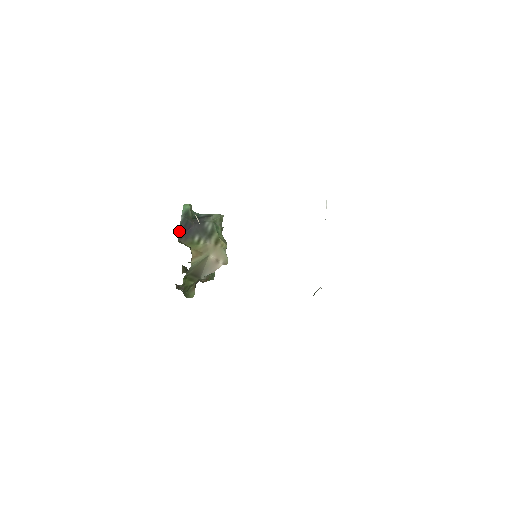
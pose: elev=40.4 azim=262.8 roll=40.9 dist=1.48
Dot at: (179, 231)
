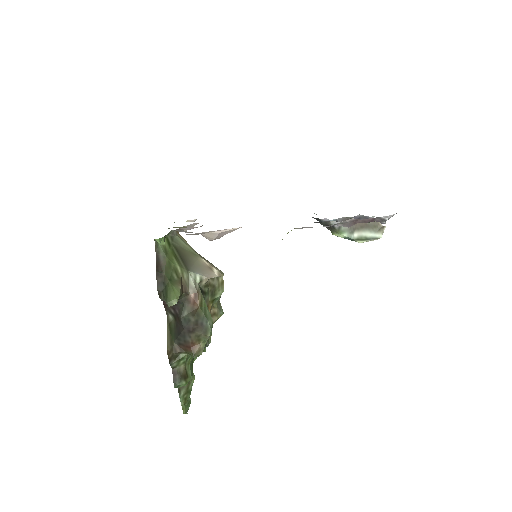
Dot at: occluded
